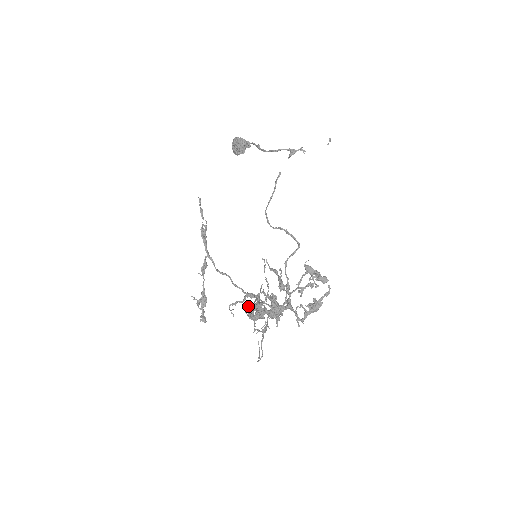
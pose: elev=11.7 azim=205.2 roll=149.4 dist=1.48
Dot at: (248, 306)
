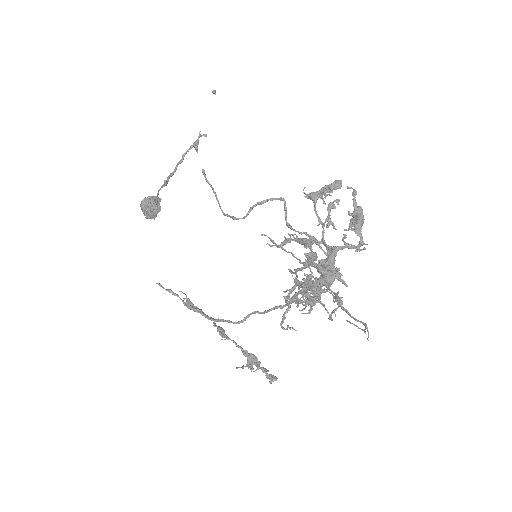
Dot at: (297, 293)
